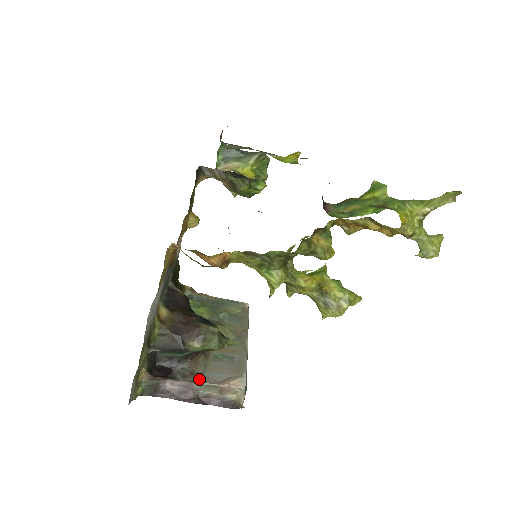
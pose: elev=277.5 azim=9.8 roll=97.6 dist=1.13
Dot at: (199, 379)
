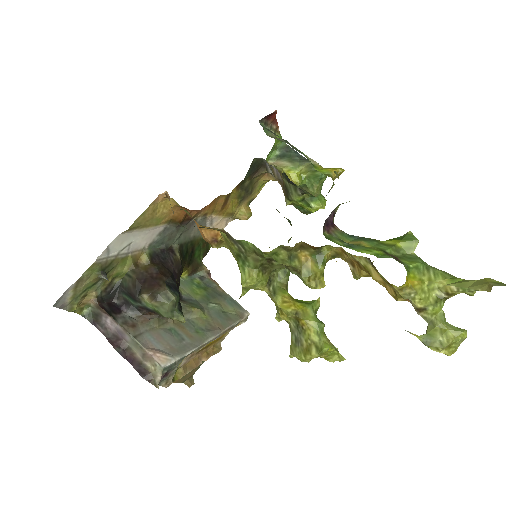
Dot at: (134, 333)
